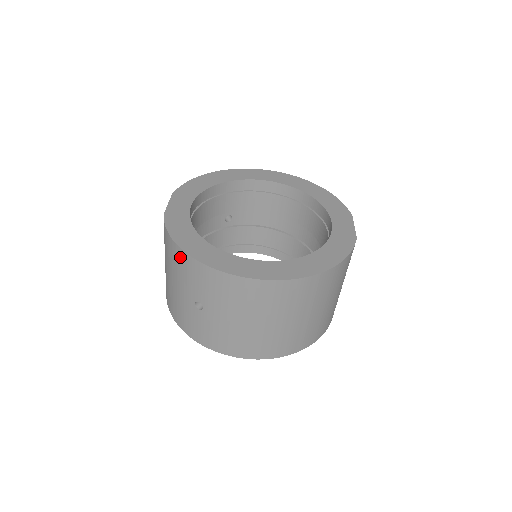
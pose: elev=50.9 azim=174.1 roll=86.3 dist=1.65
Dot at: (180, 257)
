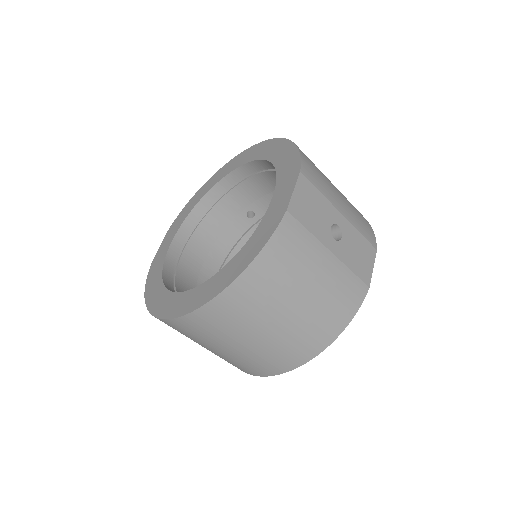
Dot at: occluded
